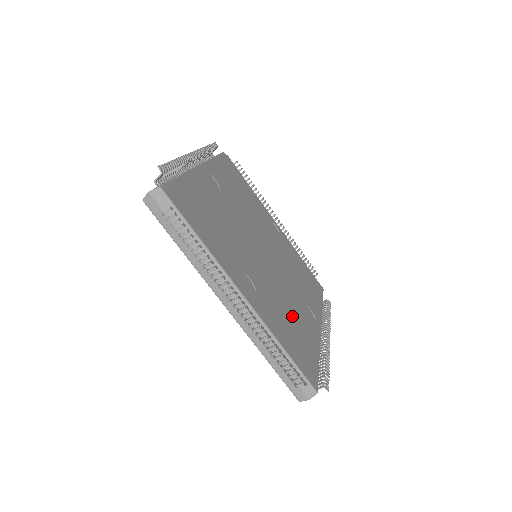
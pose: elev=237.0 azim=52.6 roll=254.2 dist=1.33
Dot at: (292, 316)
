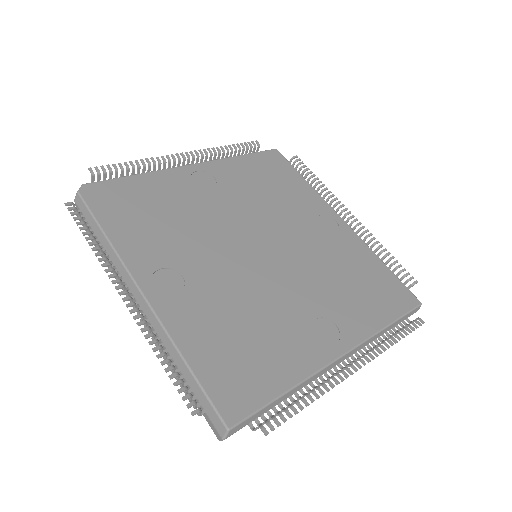
Dot at: (342, 268)
